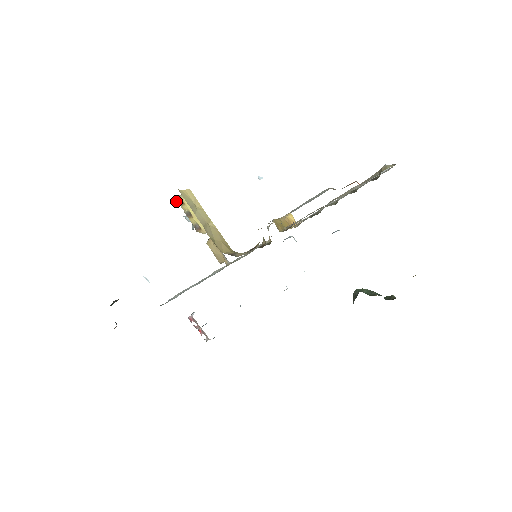
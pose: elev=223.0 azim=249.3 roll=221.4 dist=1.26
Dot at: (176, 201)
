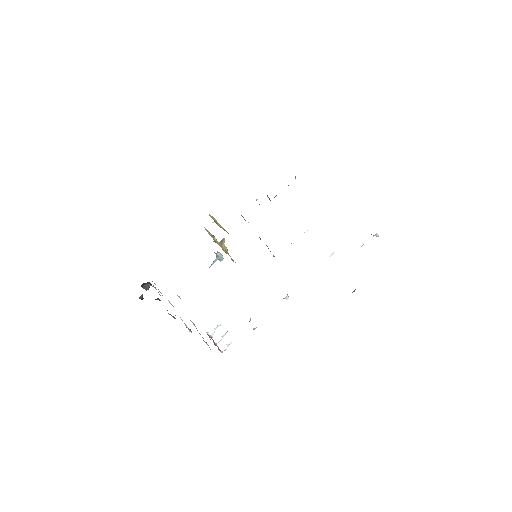
Dot at: occluded
